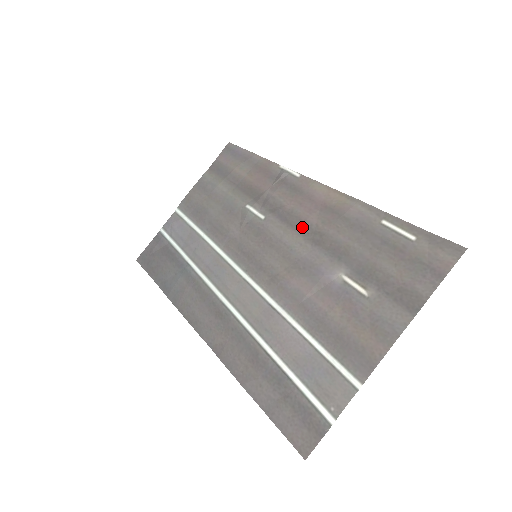
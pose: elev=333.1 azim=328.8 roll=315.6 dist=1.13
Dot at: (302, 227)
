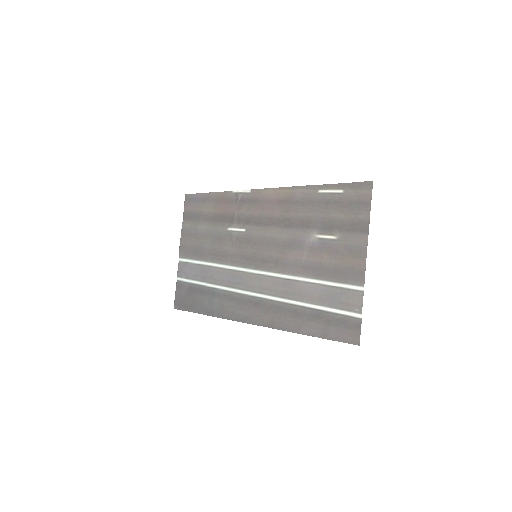
Dot at: (273, 222)
